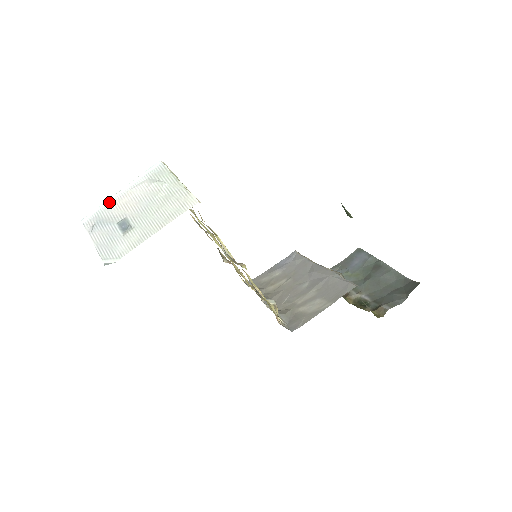
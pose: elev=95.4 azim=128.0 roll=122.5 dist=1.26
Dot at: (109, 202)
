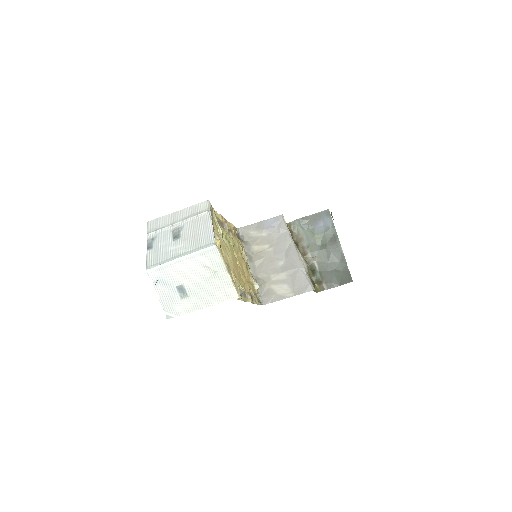
Dot at: (169, 264)
